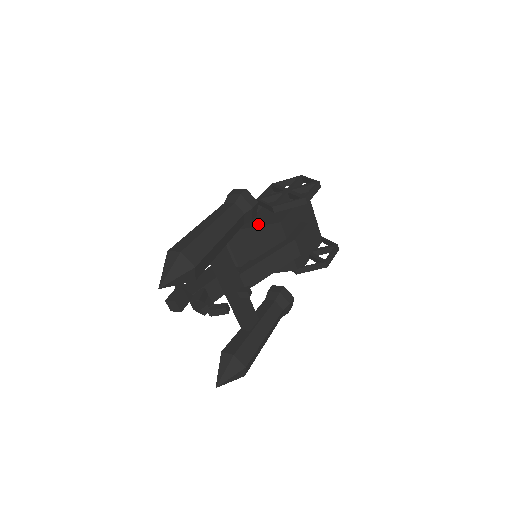
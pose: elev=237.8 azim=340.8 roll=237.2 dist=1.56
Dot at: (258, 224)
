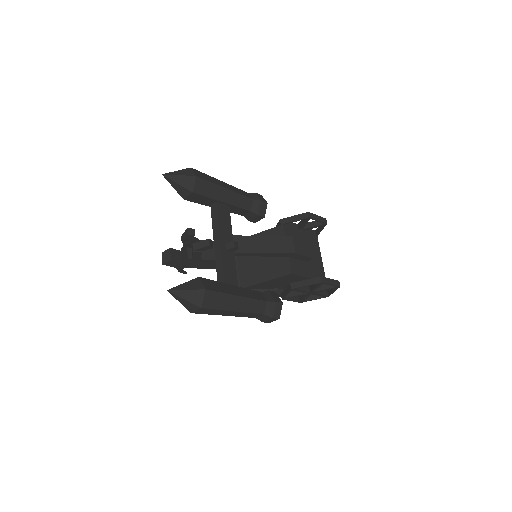
Dot at: (265, 232)
